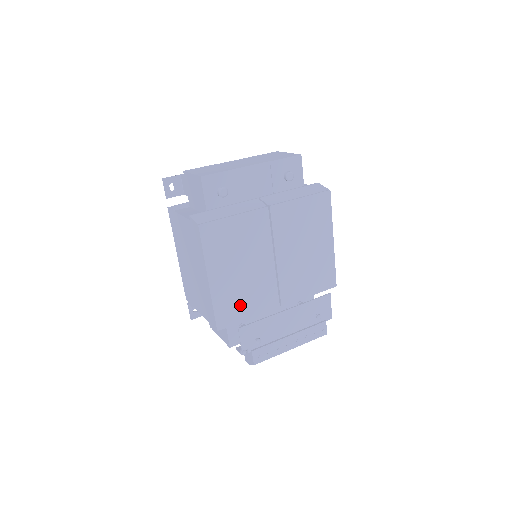
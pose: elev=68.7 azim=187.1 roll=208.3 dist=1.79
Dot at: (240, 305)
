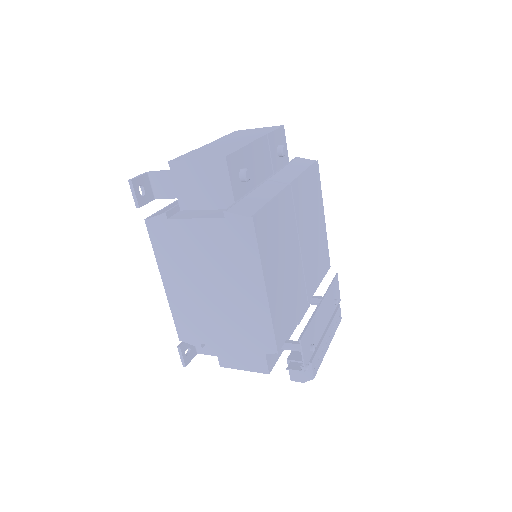
Dot at: (287, 313)
